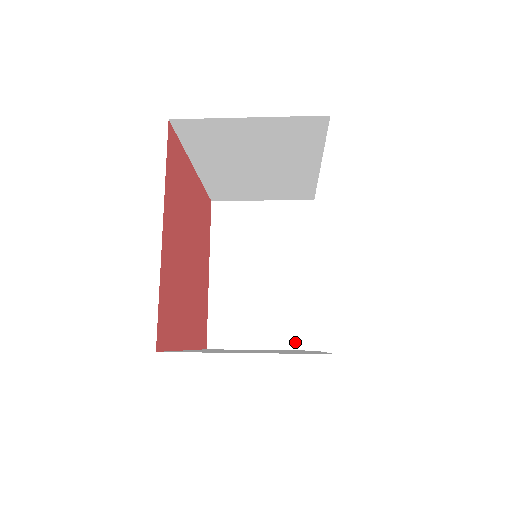
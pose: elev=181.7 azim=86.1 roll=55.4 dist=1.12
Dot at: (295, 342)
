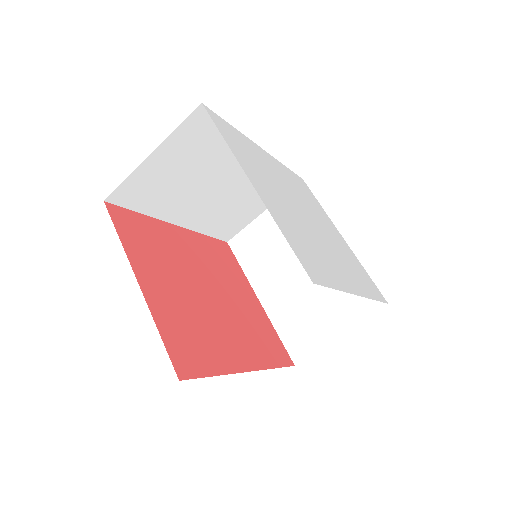
Dot at: (364, 309)
